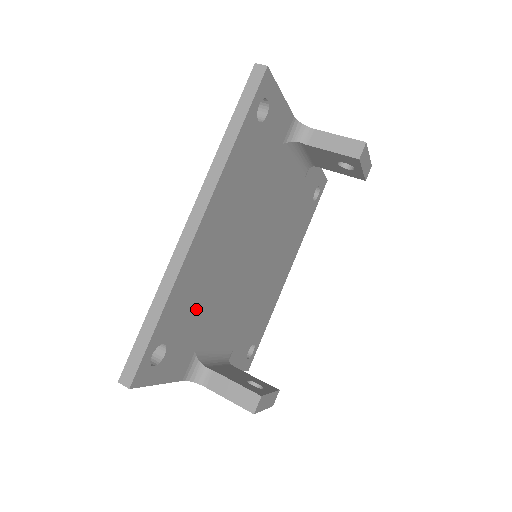
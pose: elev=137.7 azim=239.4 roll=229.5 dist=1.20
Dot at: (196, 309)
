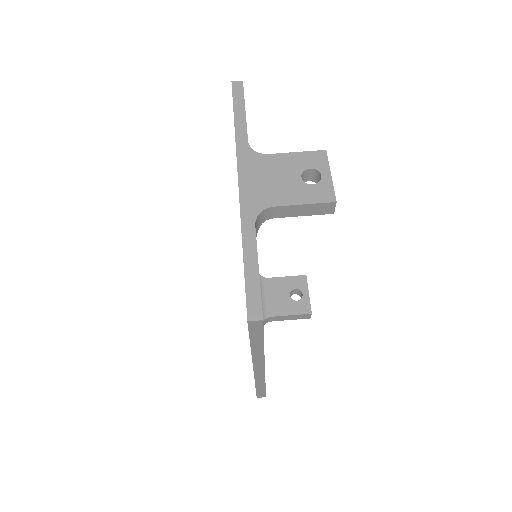
Dot at: occluded
